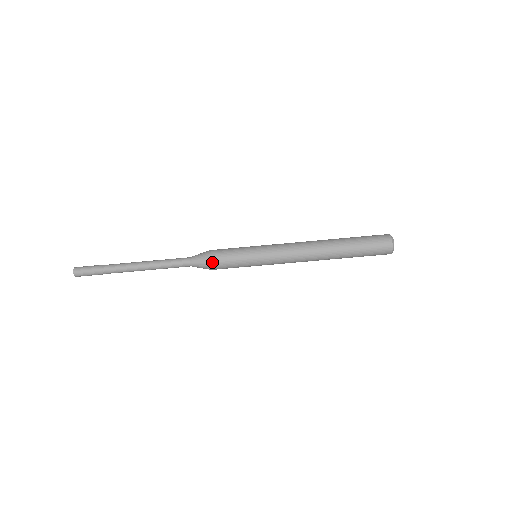
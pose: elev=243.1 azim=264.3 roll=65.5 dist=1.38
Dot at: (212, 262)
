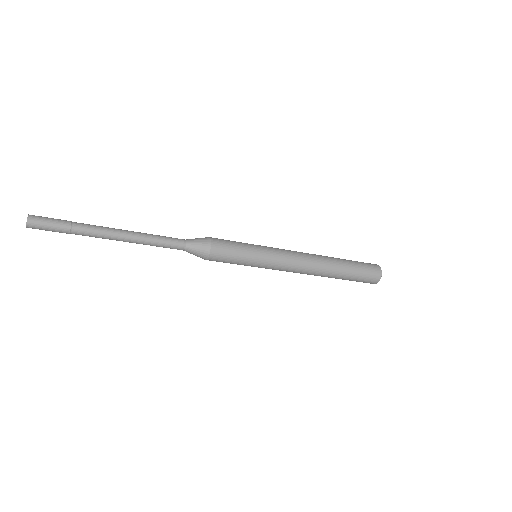
Dot at: occluded
